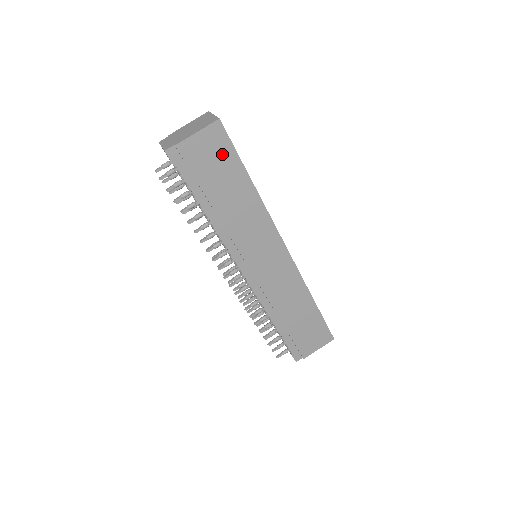
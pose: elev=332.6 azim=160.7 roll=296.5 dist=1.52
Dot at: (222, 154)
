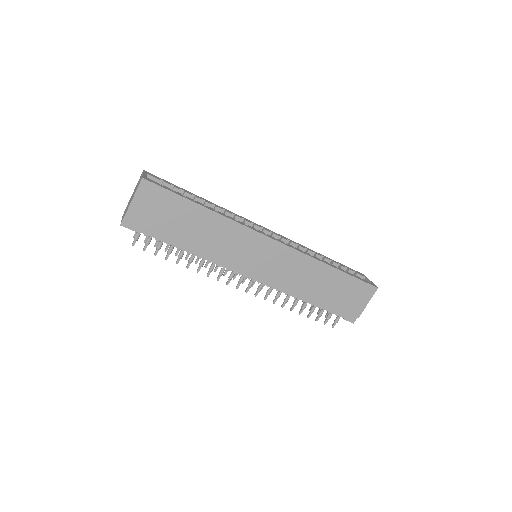
Dot at: (163, 201)
